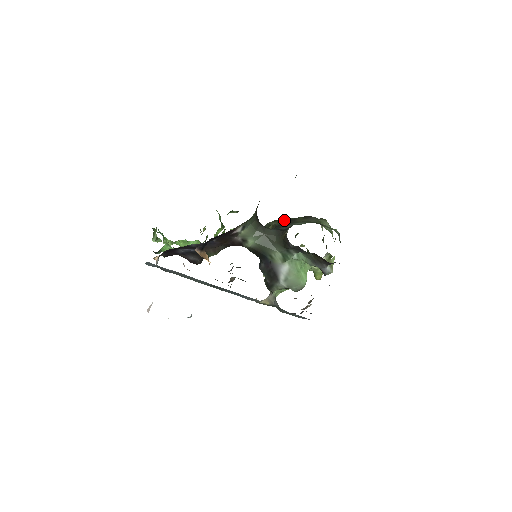
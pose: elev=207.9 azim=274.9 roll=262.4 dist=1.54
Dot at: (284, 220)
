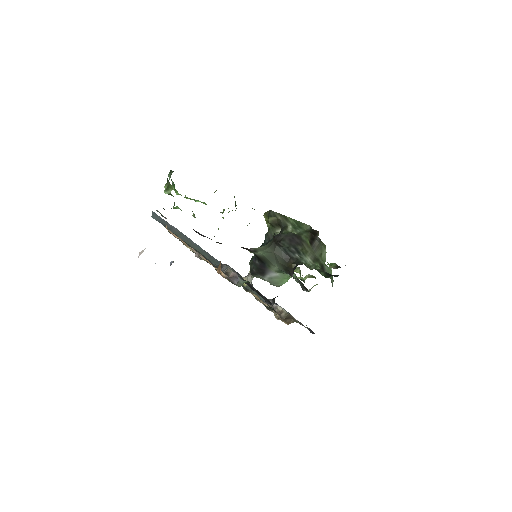
Dot at: (290, 222)
